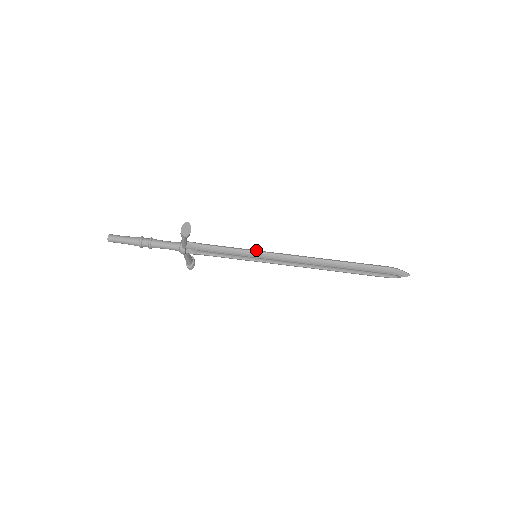
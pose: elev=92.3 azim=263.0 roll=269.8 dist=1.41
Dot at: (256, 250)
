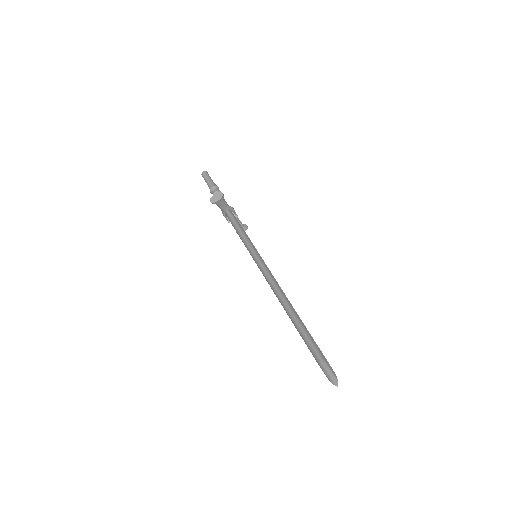
Dot at: (254, 251)
